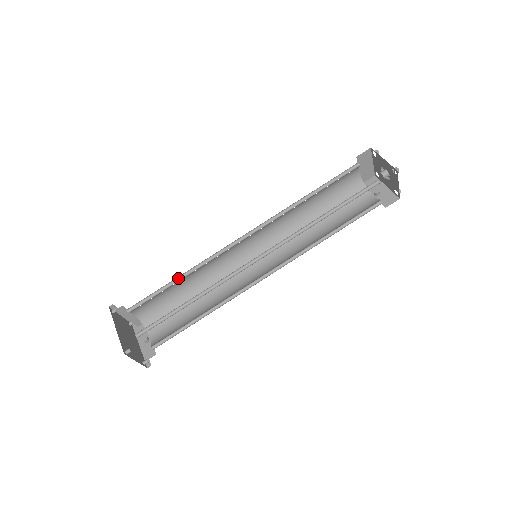
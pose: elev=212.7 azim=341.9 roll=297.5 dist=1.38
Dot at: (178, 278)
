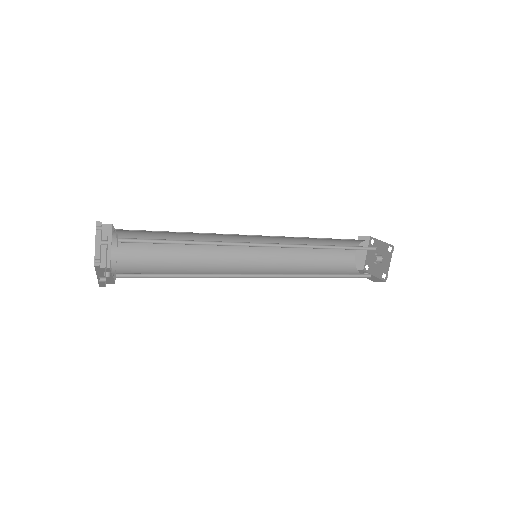
Dot at: (178, 234)
